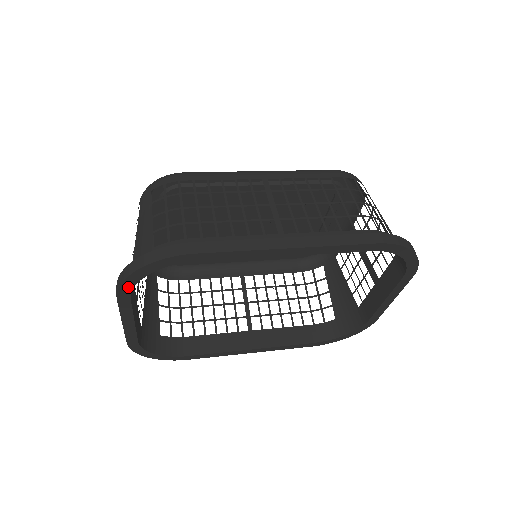
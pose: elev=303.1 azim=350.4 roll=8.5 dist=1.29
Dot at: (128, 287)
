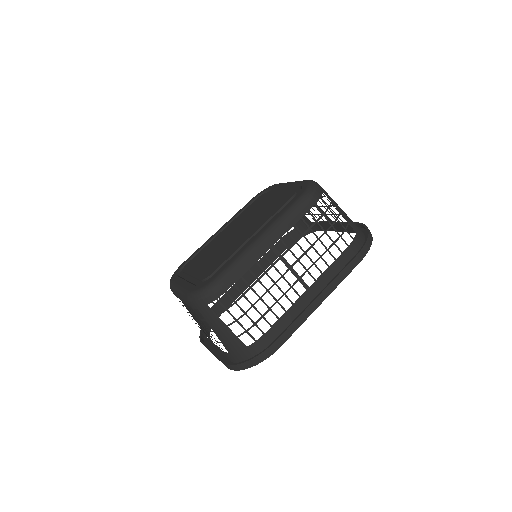
Dot at: occluded
